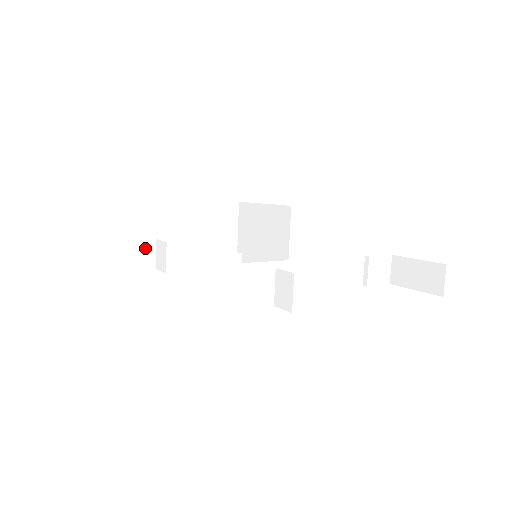
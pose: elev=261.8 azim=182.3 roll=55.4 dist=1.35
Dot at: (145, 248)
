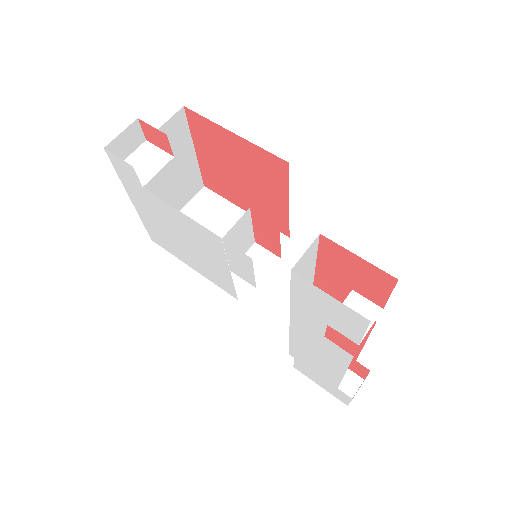
Dot at: (132, 136)
